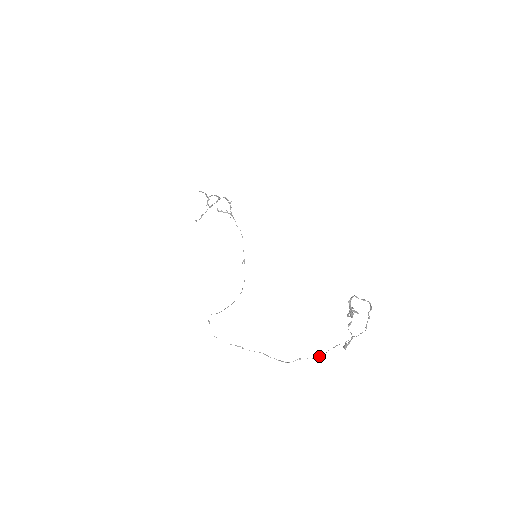
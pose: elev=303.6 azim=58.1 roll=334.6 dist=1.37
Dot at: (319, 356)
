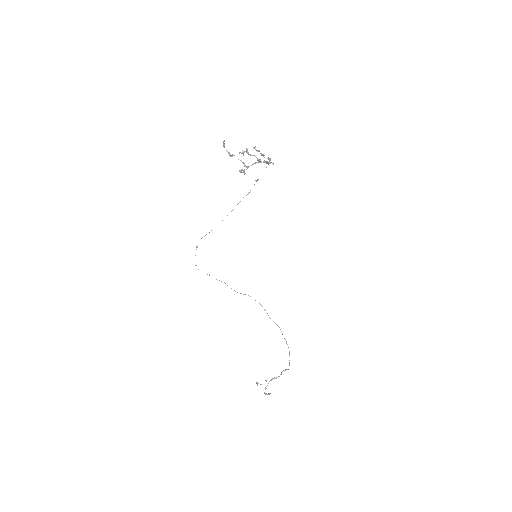
Dot at: occluded
